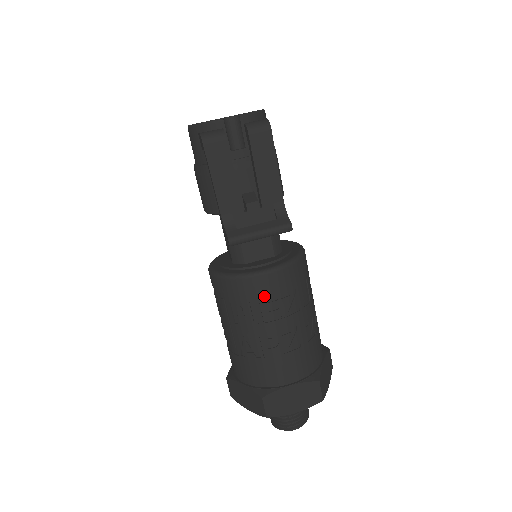
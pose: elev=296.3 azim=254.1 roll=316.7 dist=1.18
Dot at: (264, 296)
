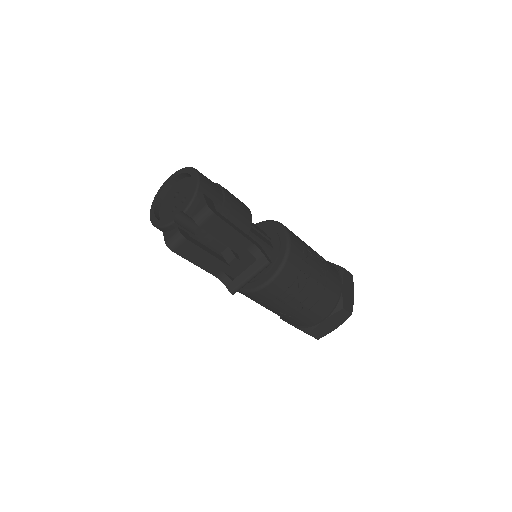
Dot at: (276, 294)
